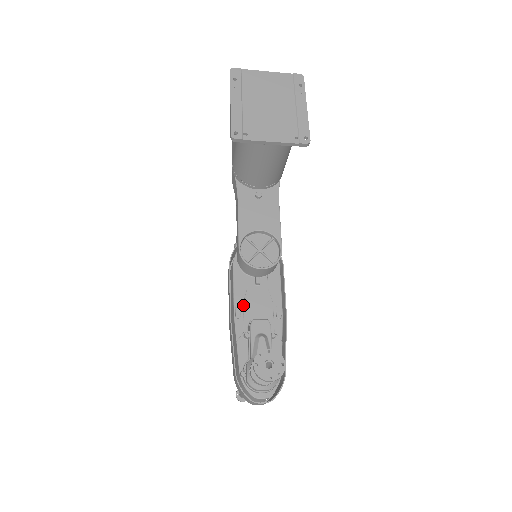
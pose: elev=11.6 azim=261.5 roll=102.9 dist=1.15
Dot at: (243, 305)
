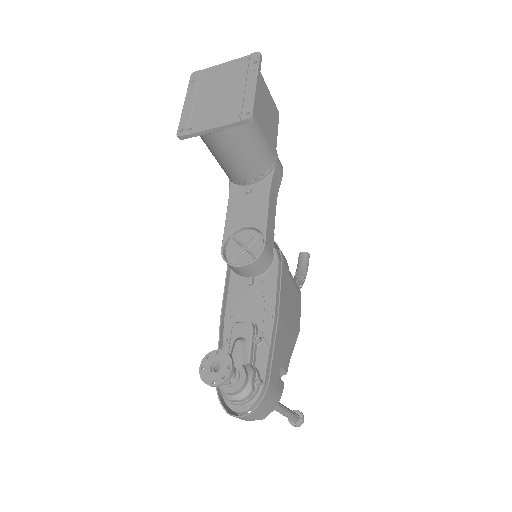
Dot at: (234, 309)
